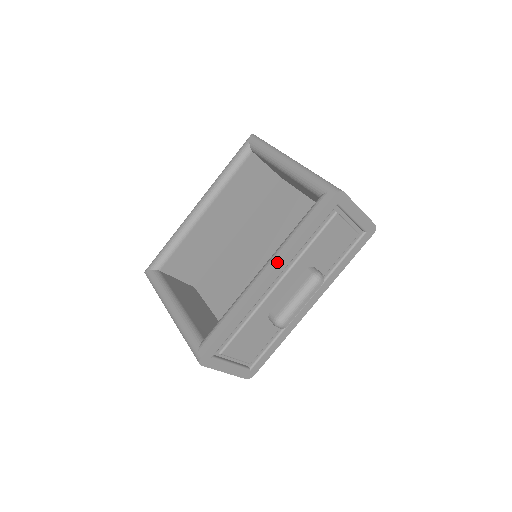
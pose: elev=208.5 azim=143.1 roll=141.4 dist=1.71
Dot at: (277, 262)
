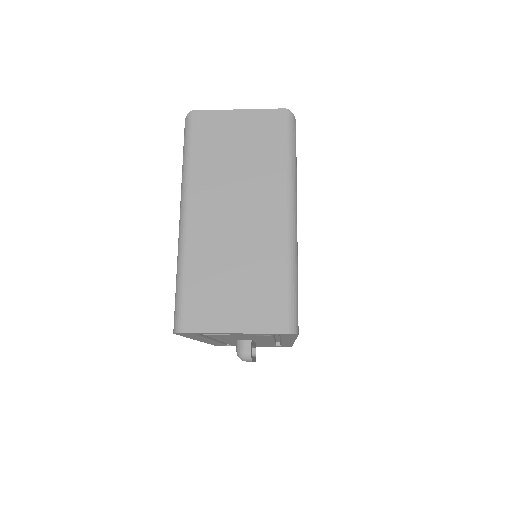
Dot at: occluded
